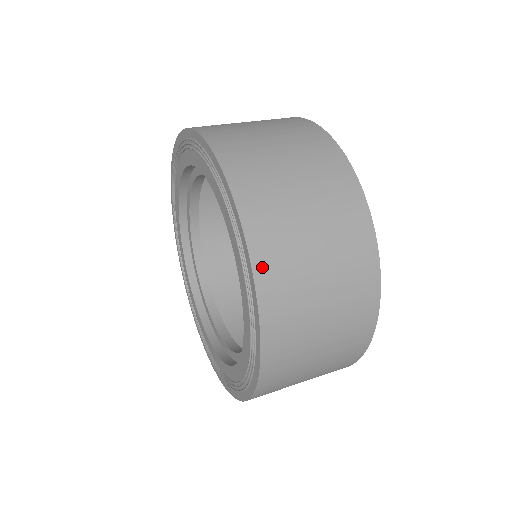
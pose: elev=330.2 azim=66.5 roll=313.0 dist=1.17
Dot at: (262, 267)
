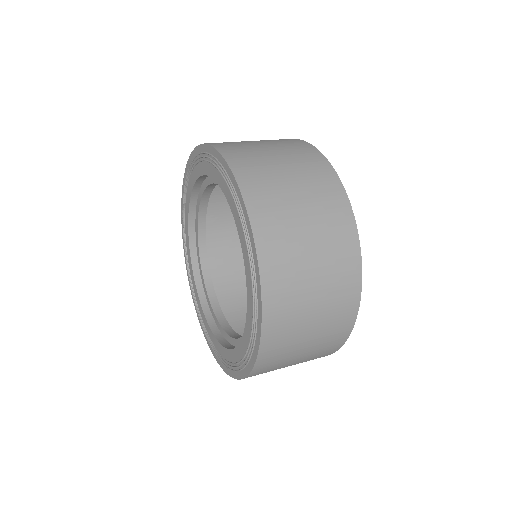
Dot at: (261, 232)
